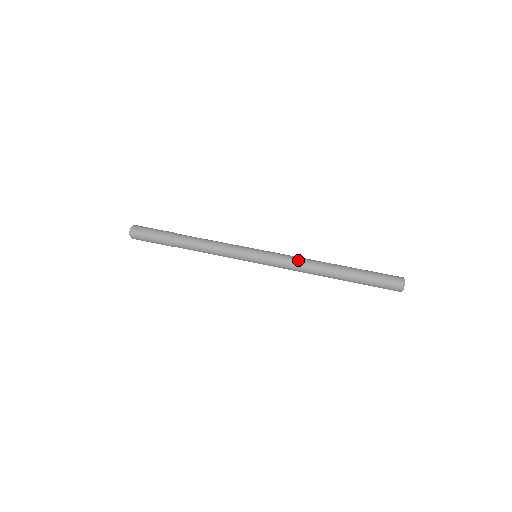
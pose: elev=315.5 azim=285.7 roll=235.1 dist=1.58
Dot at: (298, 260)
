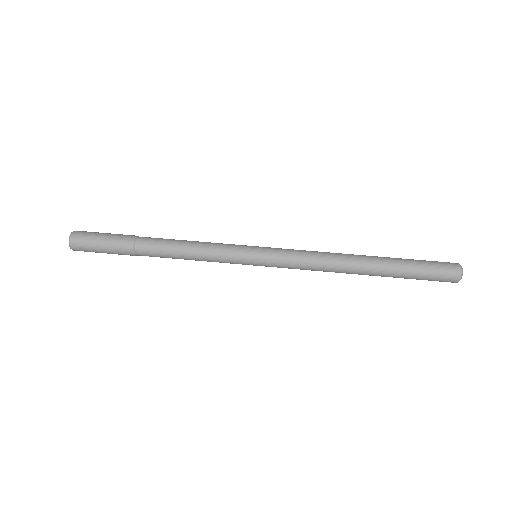
Dot at: (316, 261)
